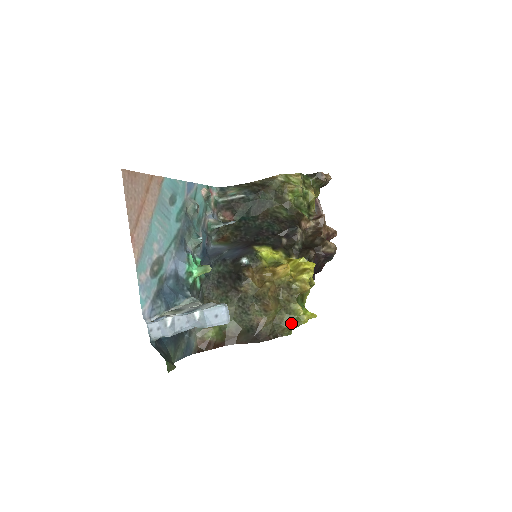
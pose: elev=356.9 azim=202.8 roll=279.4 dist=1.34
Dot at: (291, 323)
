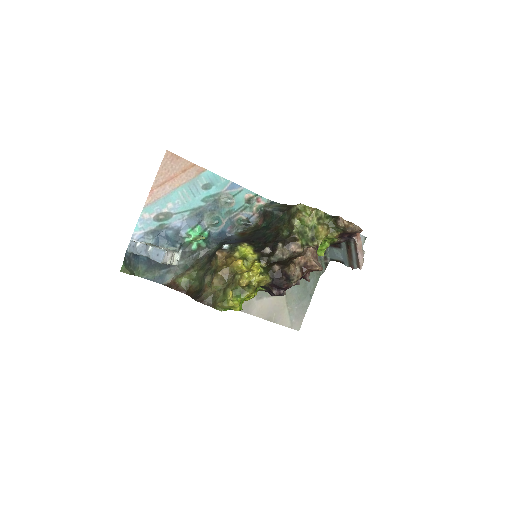
Dot at: (221, 301)
